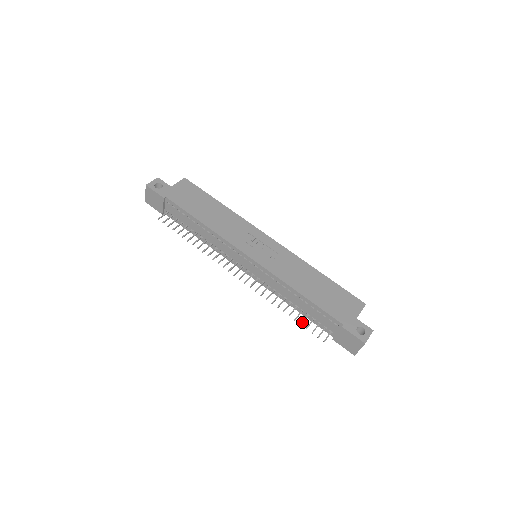
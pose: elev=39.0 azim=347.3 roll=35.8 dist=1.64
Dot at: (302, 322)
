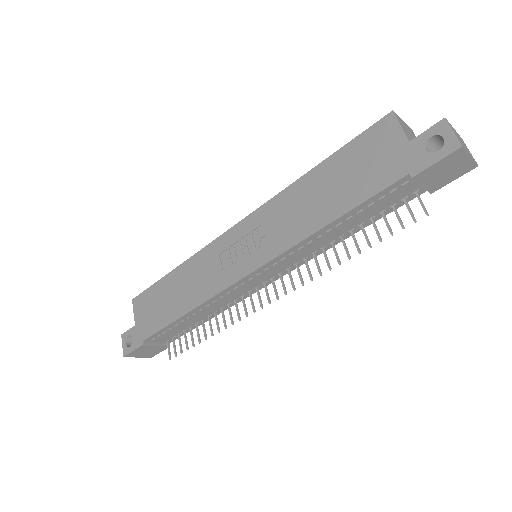
Dot at: (378, 236)
